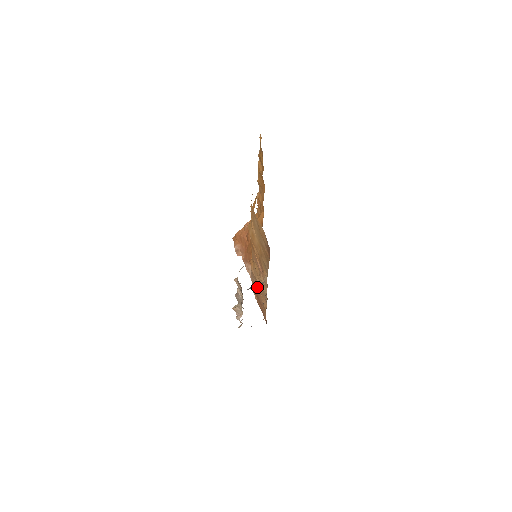
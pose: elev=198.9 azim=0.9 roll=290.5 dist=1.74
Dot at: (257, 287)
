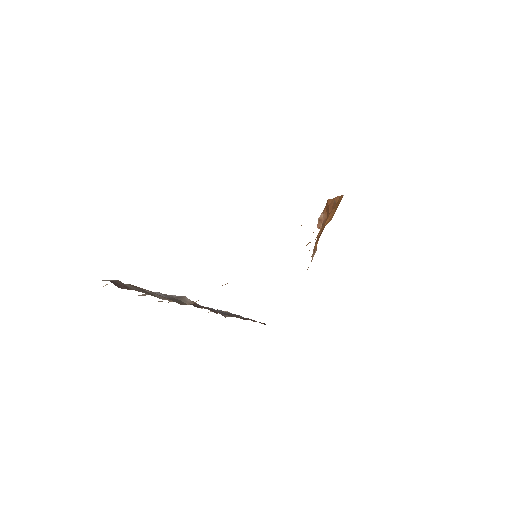
Dot at: occluded
